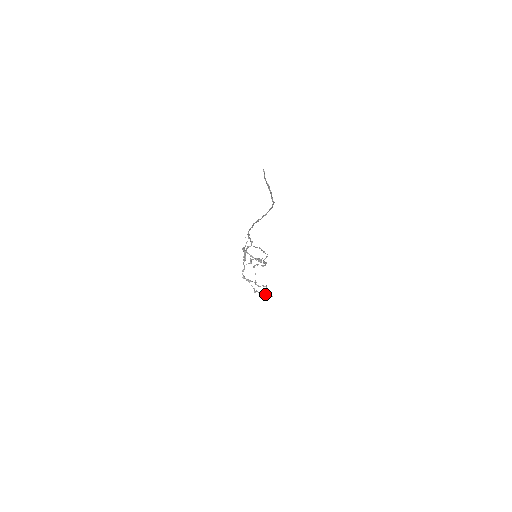
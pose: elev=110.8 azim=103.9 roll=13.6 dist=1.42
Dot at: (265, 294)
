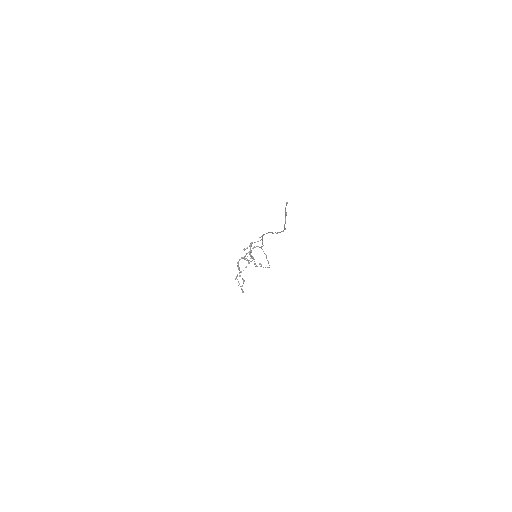
Dot at: occluded
